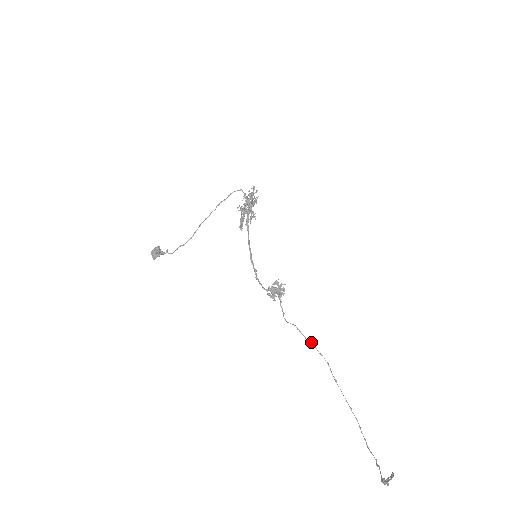
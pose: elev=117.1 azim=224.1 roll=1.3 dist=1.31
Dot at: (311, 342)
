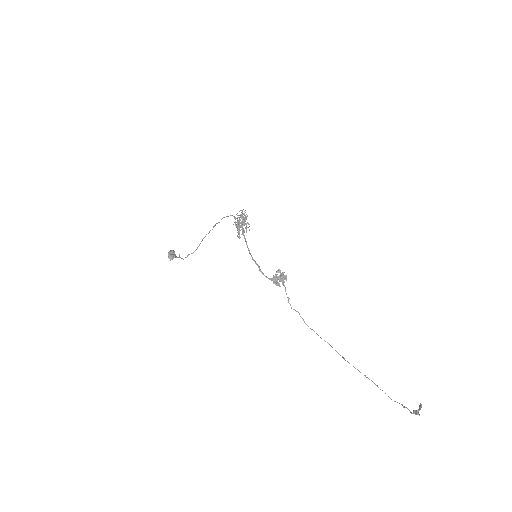
Dot at: (314, 331)
